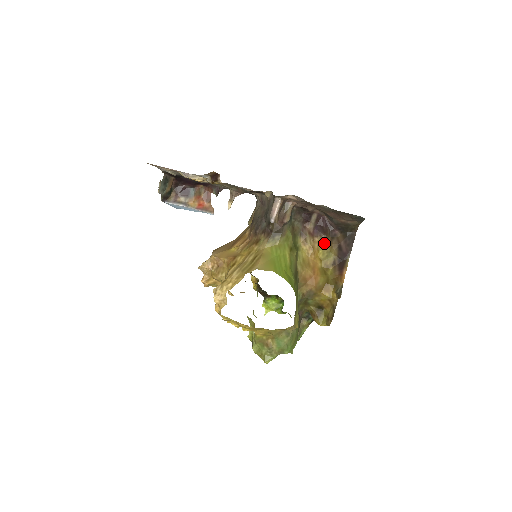
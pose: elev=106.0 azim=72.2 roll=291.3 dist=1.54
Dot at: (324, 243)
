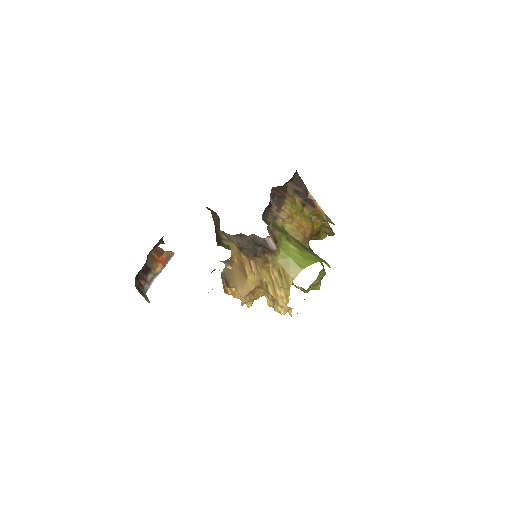
Dot at: (288, 203)
